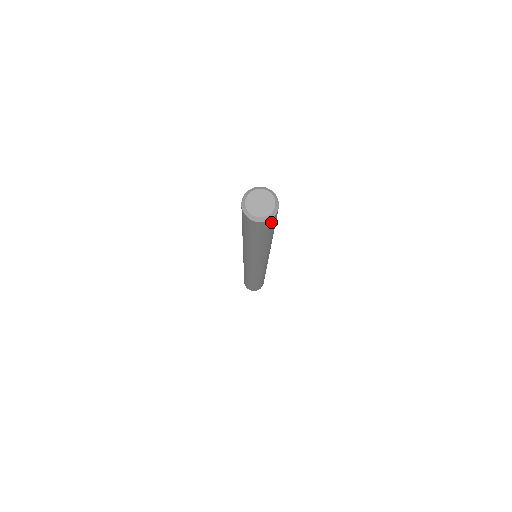
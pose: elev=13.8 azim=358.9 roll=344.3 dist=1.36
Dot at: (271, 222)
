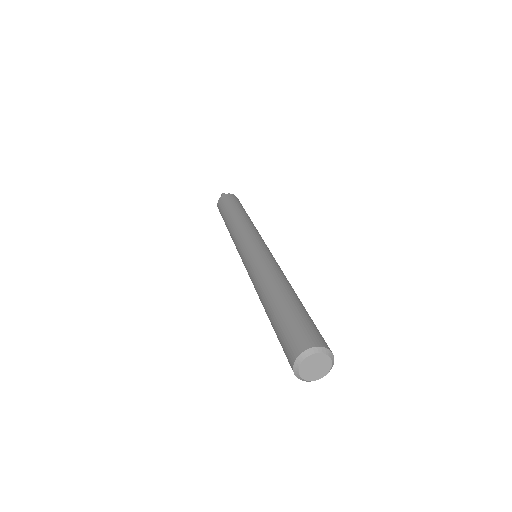
Dot at: occluded
